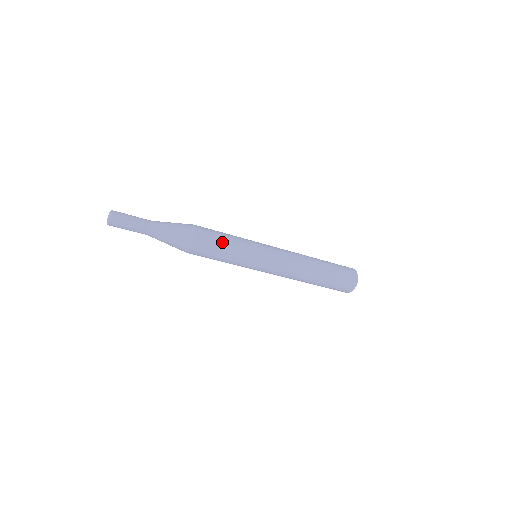
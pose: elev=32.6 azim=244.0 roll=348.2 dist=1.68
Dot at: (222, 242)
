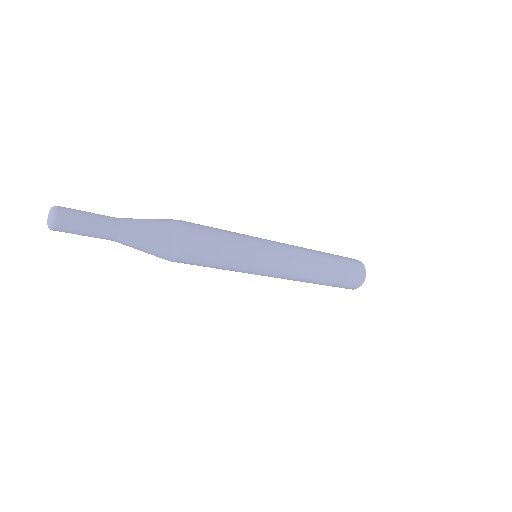
Dot at: (220, 245)
